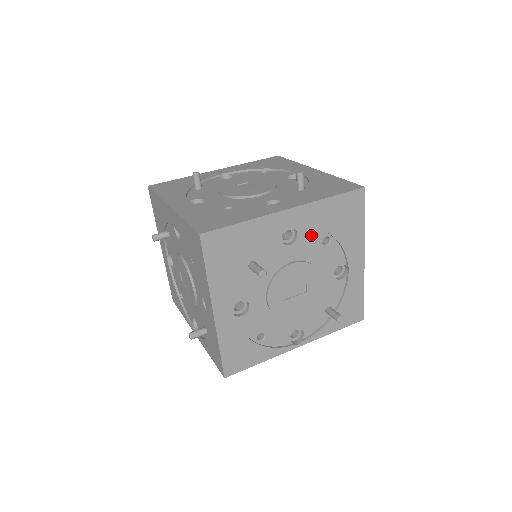
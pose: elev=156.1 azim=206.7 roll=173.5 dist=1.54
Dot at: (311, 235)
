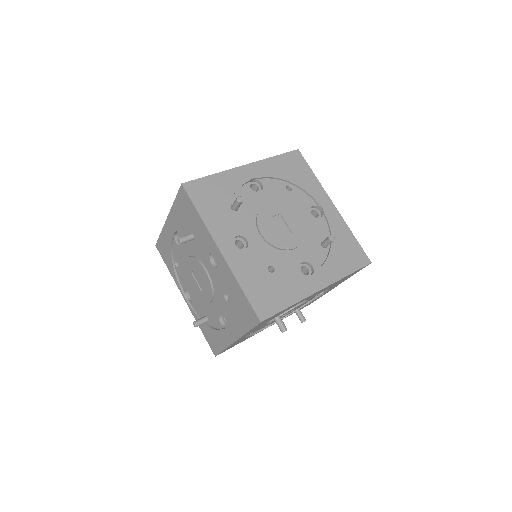
Dot at: occluded
